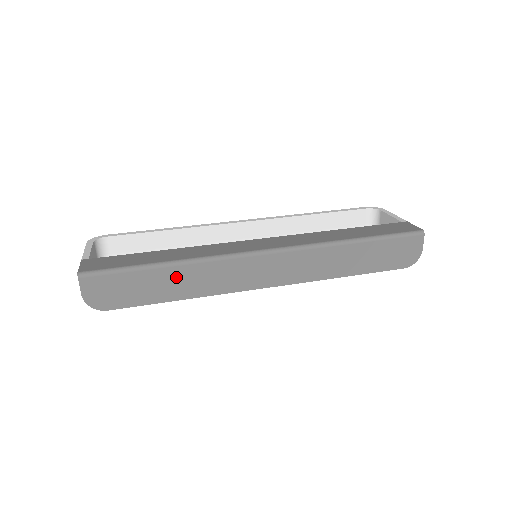
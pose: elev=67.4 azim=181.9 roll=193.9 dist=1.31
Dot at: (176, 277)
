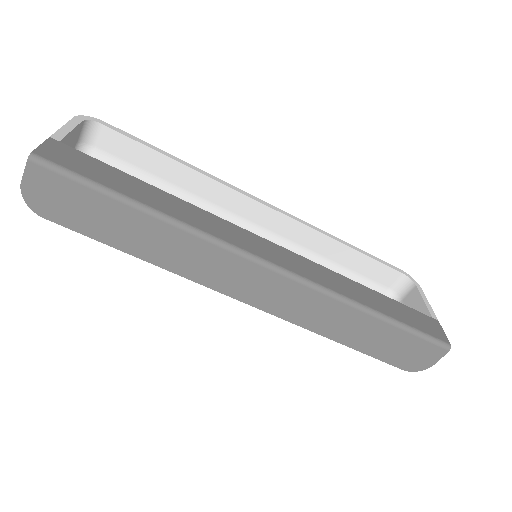
Dot at: (149, 231)
